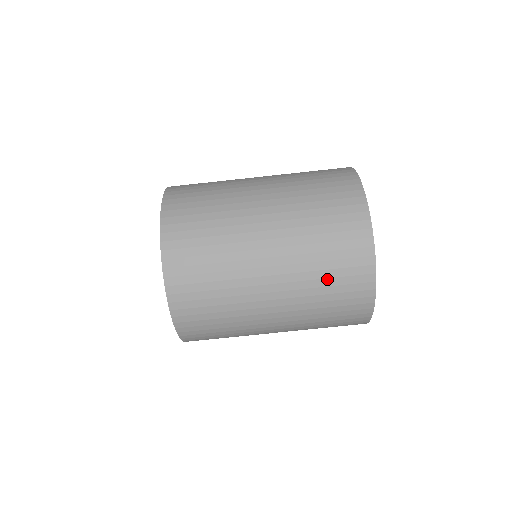
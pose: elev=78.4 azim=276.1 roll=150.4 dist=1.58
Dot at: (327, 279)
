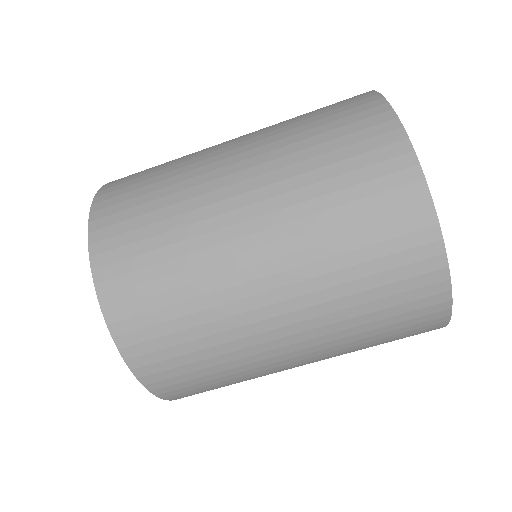
Dot at: occluded
